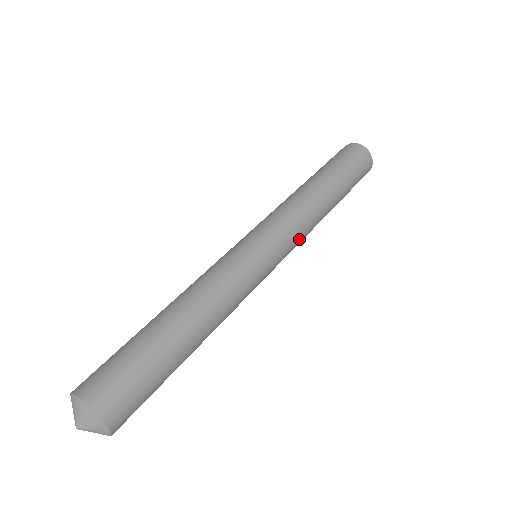
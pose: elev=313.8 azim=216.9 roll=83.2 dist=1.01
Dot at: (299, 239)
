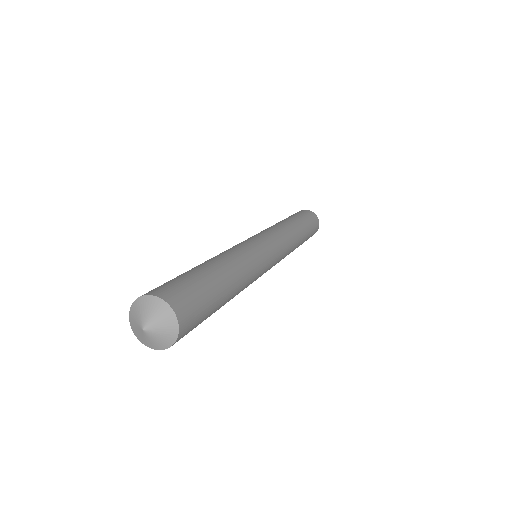
Dot at: (286, 247)
